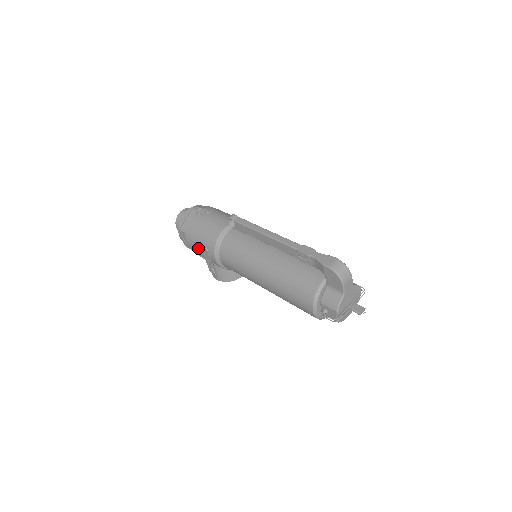
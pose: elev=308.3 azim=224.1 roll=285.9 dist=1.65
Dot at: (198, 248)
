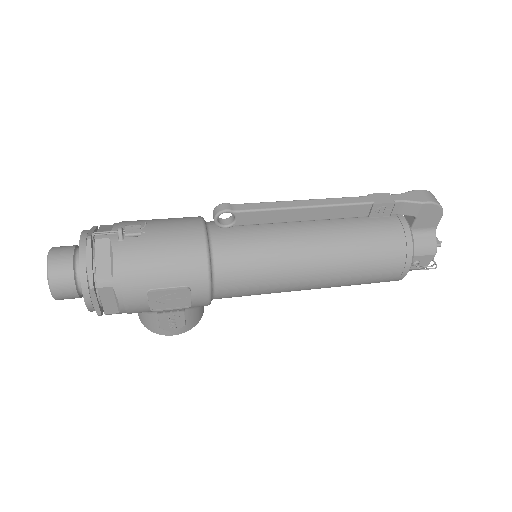
Dot at: (159, 297)
